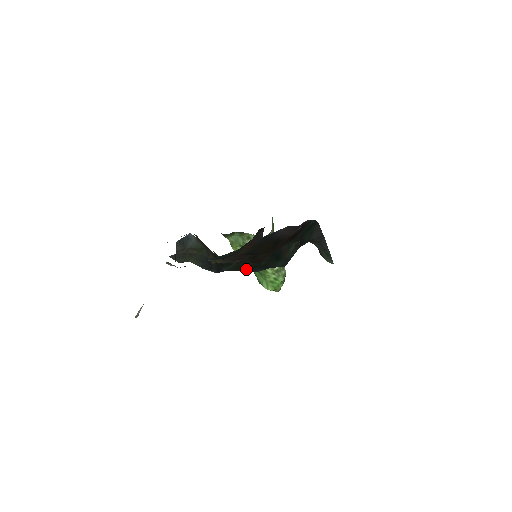
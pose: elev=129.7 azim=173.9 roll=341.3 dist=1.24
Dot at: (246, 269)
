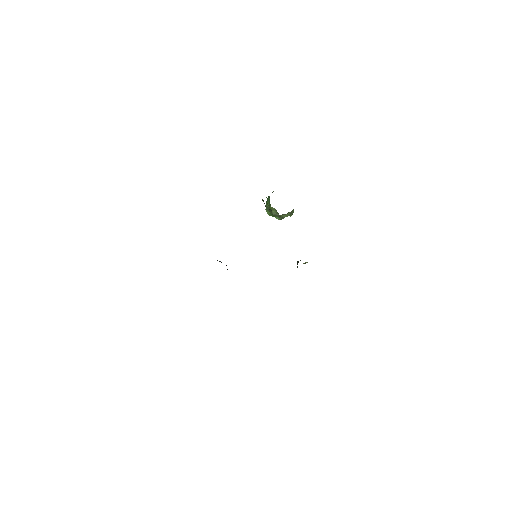
Dot at: occluded
